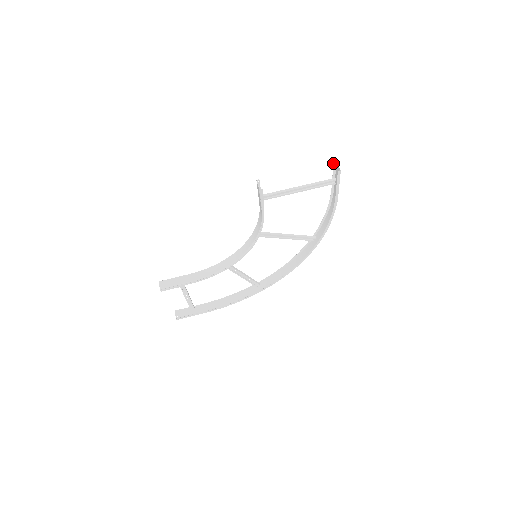
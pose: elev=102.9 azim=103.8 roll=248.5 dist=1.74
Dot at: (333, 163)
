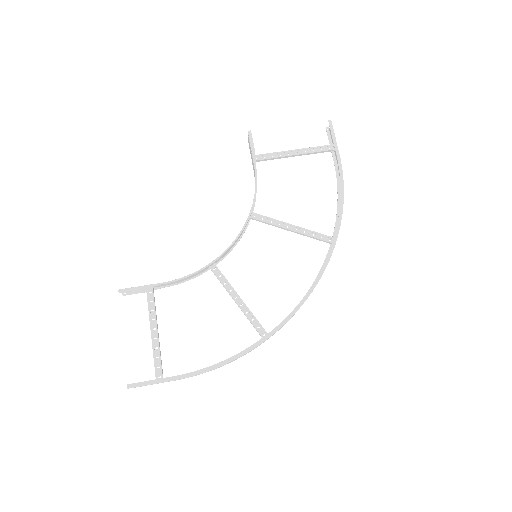
Dot at: occluded
